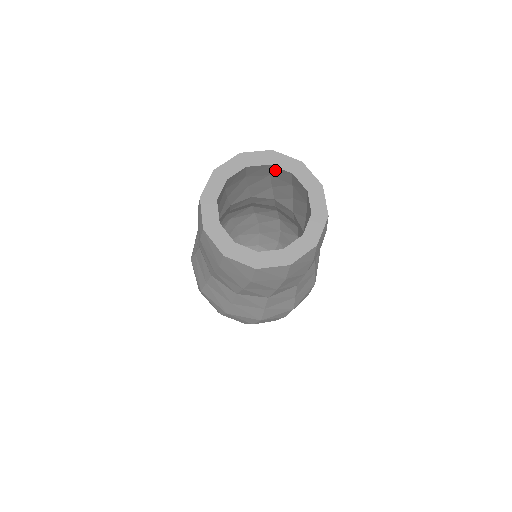
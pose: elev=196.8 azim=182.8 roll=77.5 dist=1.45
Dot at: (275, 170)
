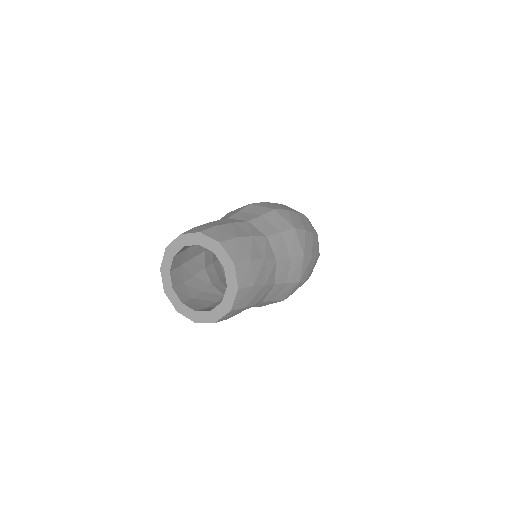
Dot at: occluded
